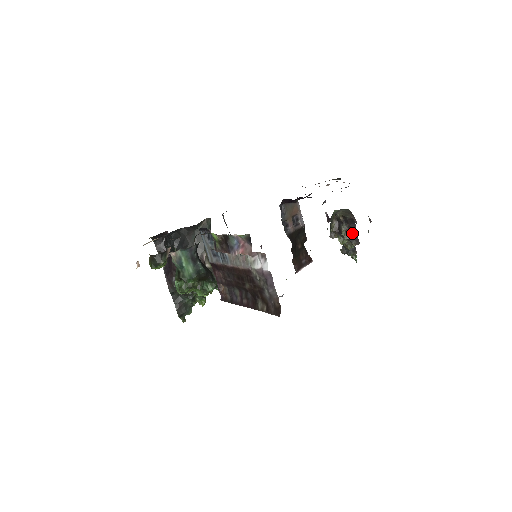
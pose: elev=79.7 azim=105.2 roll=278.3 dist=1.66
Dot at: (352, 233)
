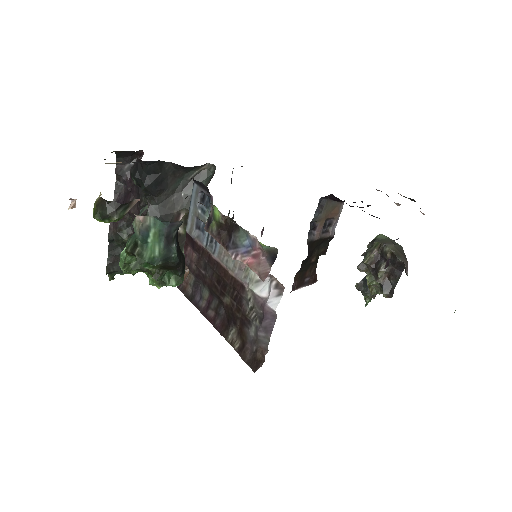
Dot at: (391, 280)
